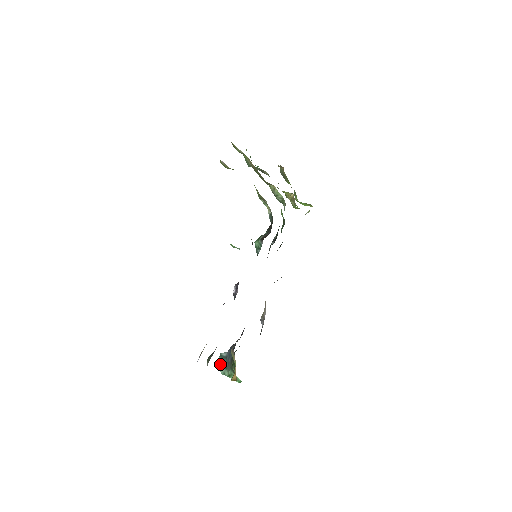
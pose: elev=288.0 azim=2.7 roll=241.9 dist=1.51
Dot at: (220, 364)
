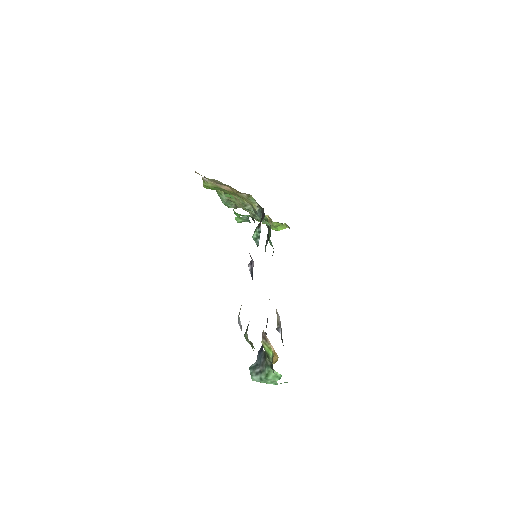
Dot at: (253, 373)
